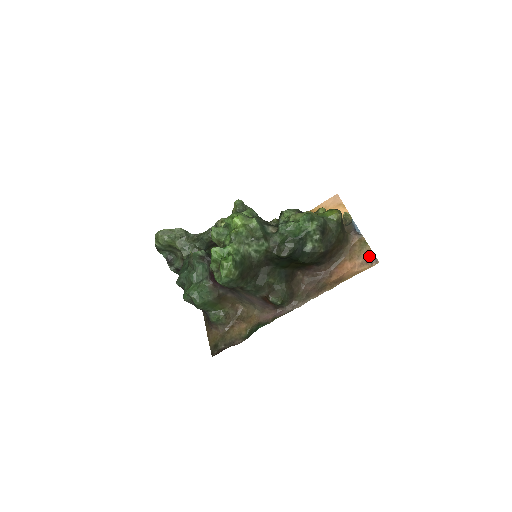
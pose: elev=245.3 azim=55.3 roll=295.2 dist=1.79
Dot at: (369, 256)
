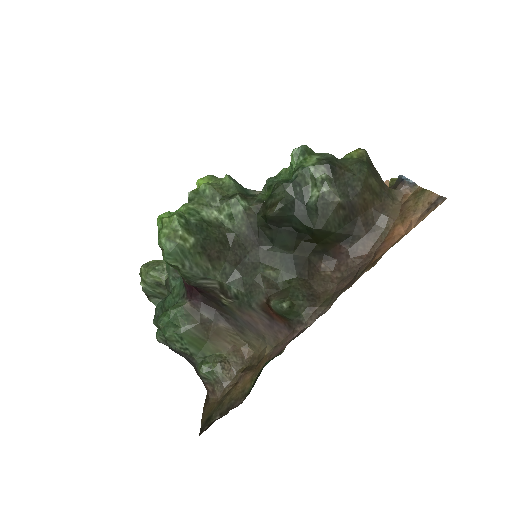
Dot at: (431, 201)
